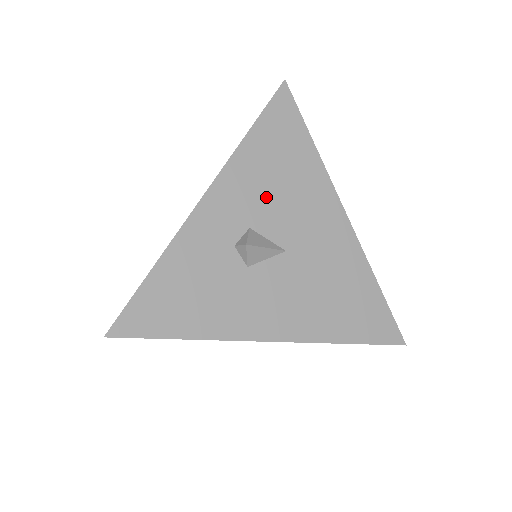
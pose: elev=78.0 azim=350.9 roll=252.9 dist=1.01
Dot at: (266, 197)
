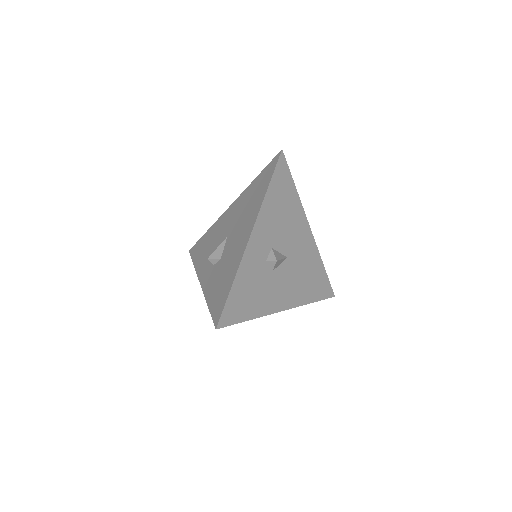
Dot at: (278, 227)
